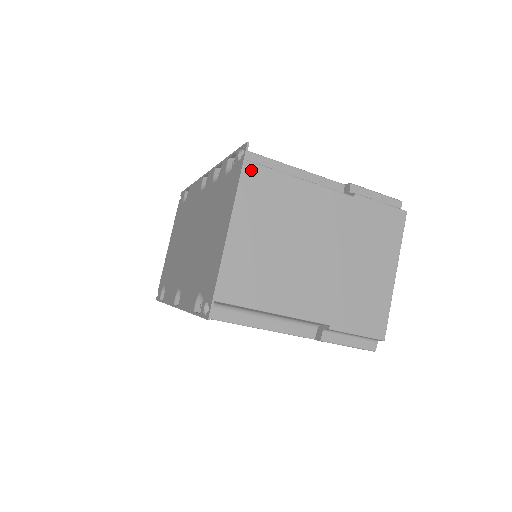
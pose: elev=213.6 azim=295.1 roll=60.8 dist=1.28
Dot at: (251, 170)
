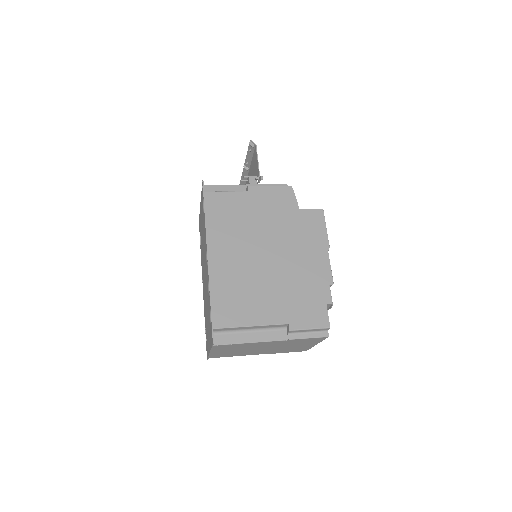
Dot at: (218, 346)
